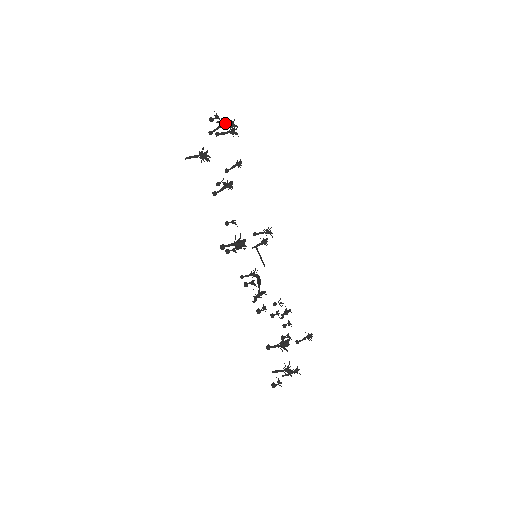
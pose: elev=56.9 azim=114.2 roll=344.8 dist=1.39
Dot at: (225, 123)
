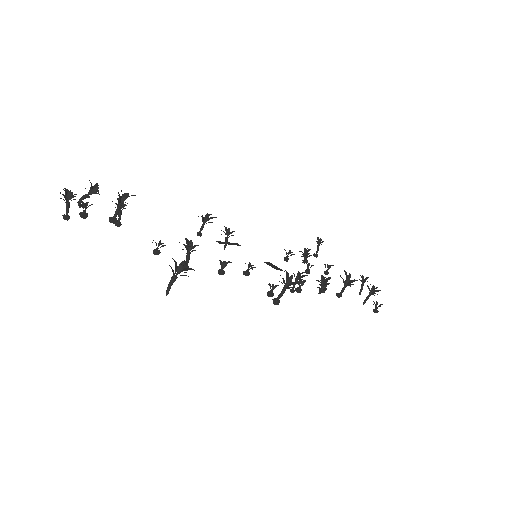
Dot at: (86, 196)
